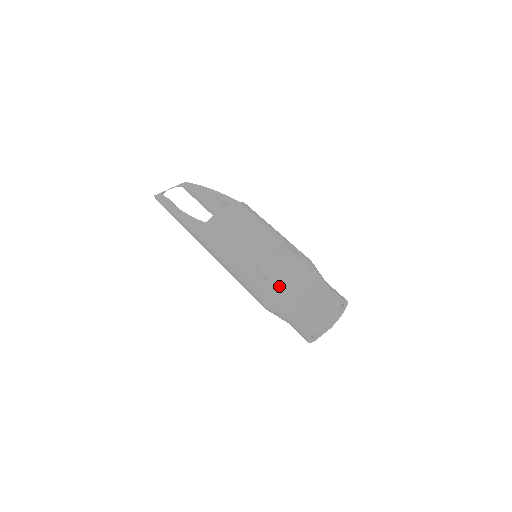
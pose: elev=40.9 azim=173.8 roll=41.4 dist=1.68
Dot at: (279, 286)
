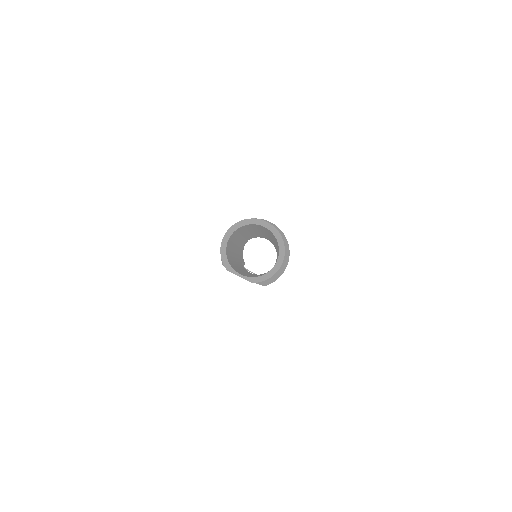
Dot at: occluded
